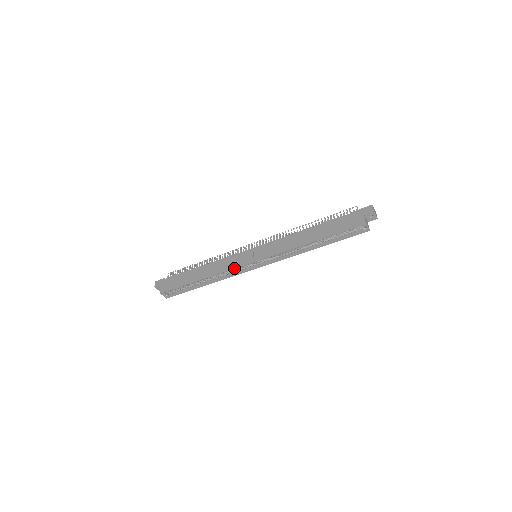
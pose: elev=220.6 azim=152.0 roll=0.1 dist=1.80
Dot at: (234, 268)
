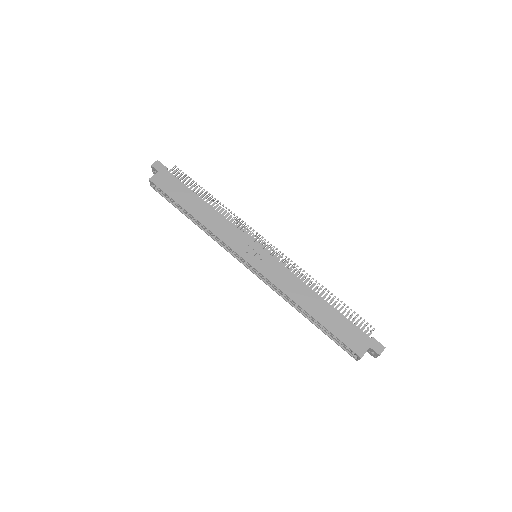
Dot at: (228, 244)
